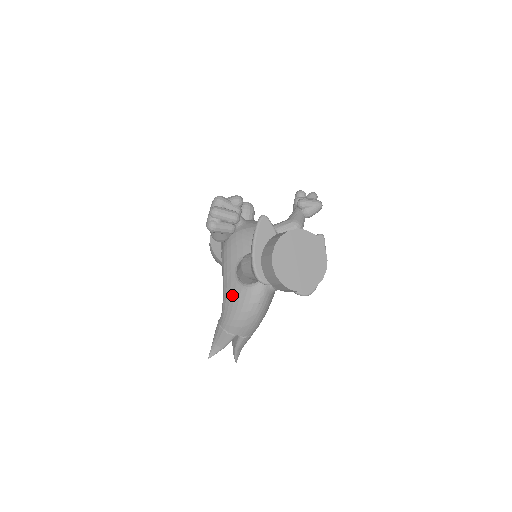
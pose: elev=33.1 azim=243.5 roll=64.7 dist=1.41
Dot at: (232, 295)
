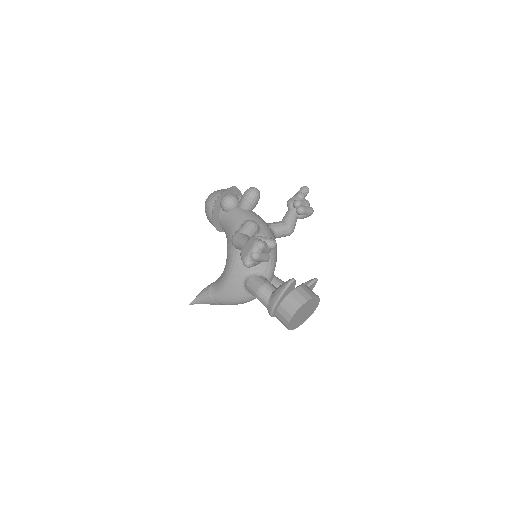
Dot at: (234, 291)
